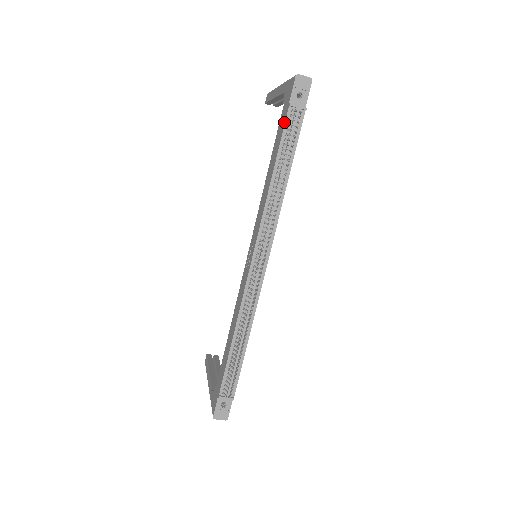
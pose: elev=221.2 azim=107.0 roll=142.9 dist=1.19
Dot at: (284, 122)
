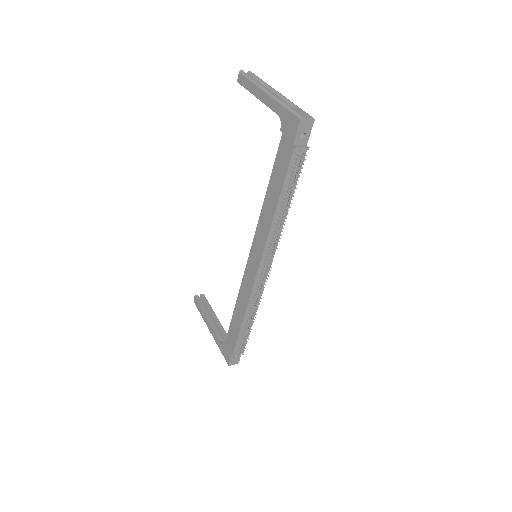
Dot at: (288, 161)
